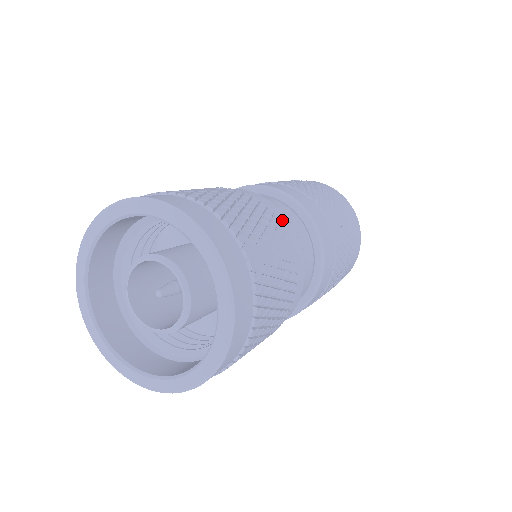
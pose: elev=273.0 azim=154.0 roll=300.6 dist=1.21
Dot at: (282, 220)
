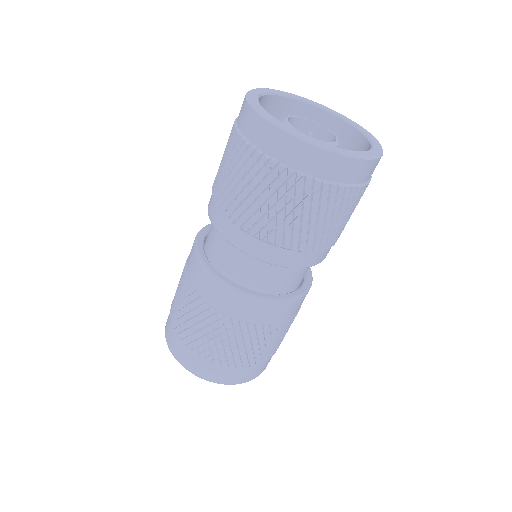
Dot at: occluded
